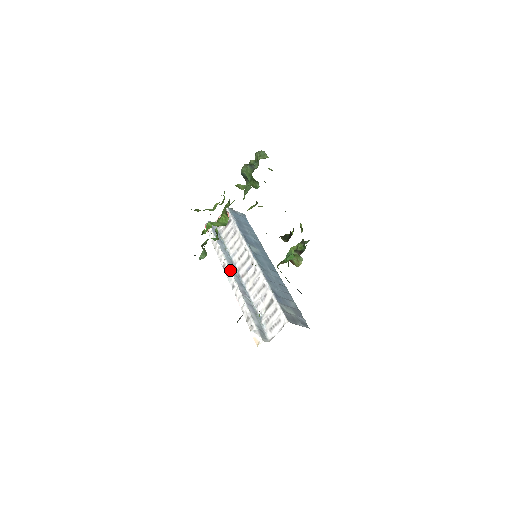
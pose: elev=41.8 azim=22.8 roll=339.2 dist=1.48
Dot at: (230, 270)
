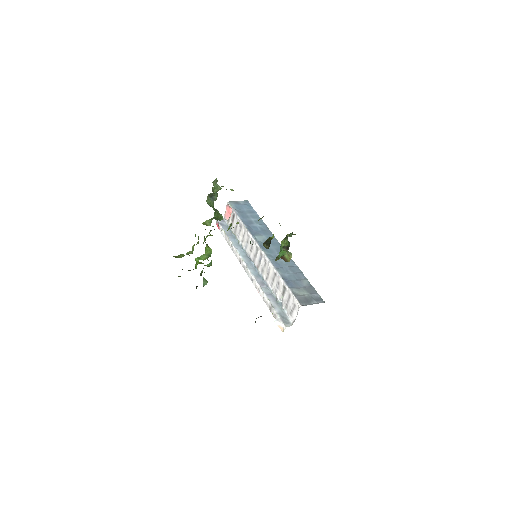
Dot at: (246, 265)
